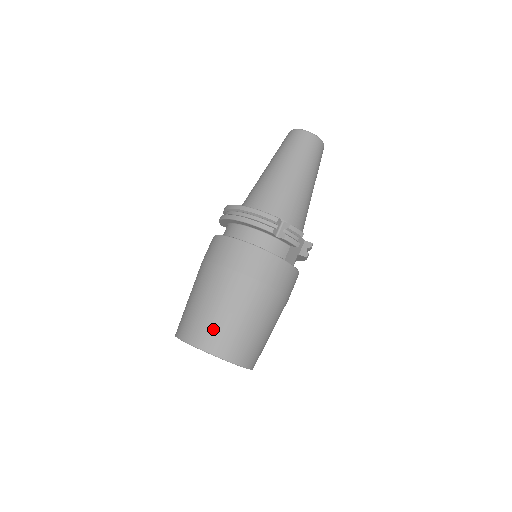
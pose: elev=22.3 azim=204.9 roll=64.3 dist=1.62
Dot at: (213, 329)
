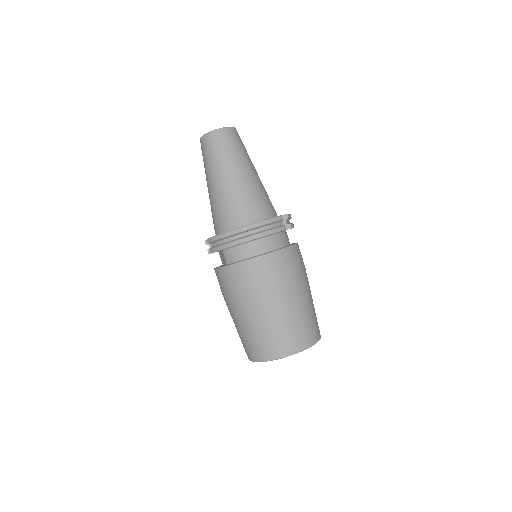
Dot at: (302, 329)
